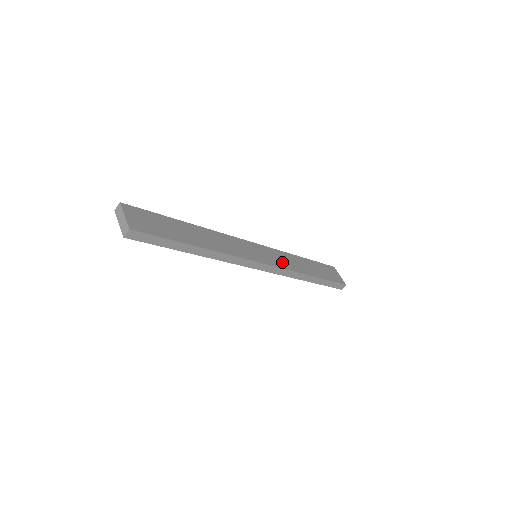
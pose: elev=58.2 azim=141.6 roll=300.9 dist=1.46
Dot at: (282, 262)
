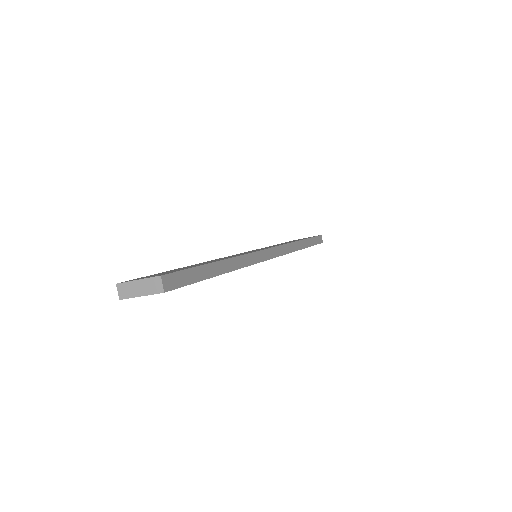
Dot at: occluded
